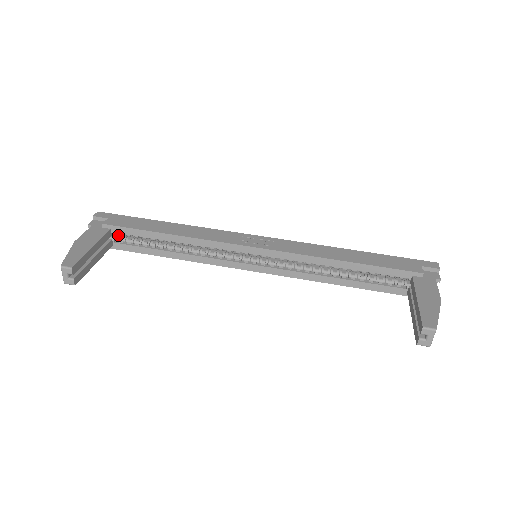
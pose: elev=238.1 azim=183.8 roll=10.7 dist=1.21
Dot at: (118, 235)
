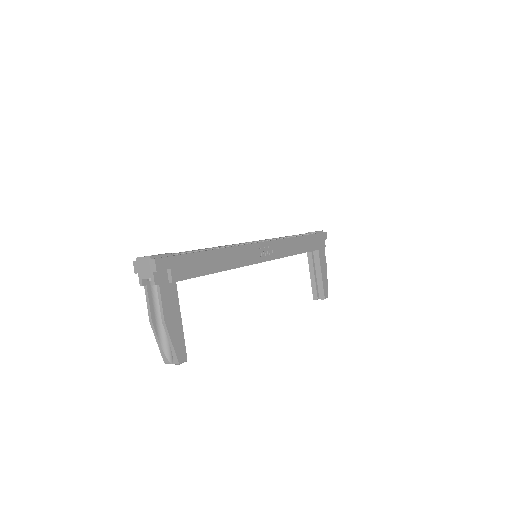
Dot at: occluded
